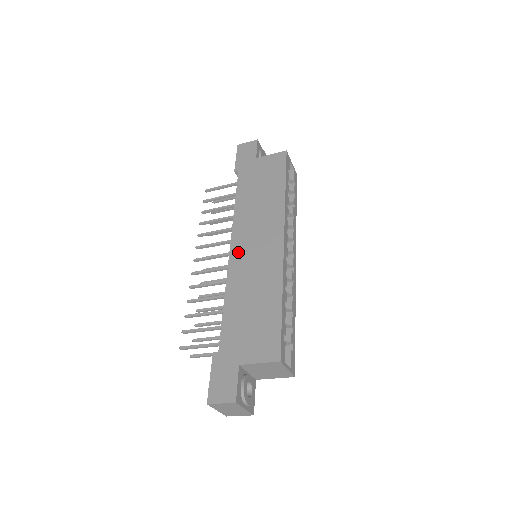
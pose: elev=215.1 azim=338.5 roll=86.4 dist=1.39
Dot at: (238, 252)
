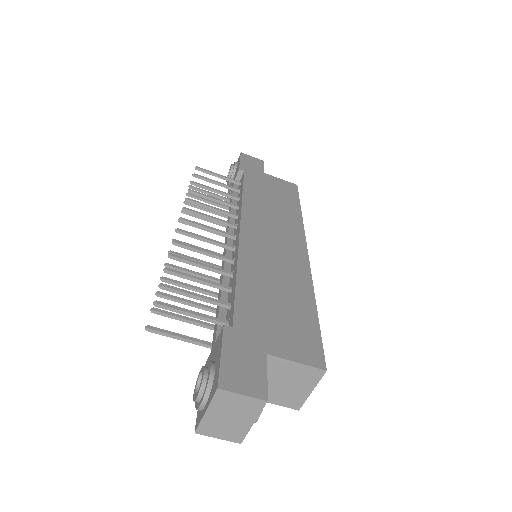
Dot at: (252, 236)
